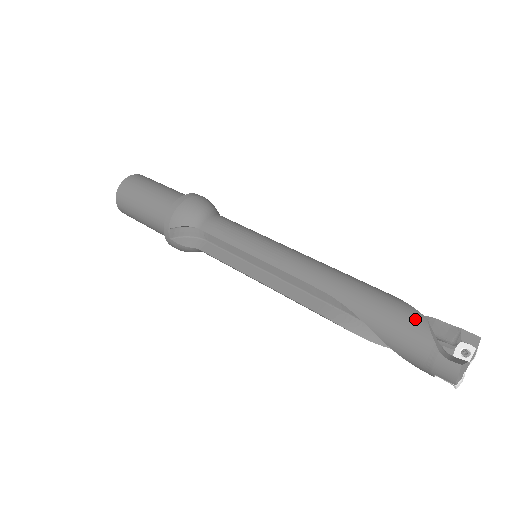
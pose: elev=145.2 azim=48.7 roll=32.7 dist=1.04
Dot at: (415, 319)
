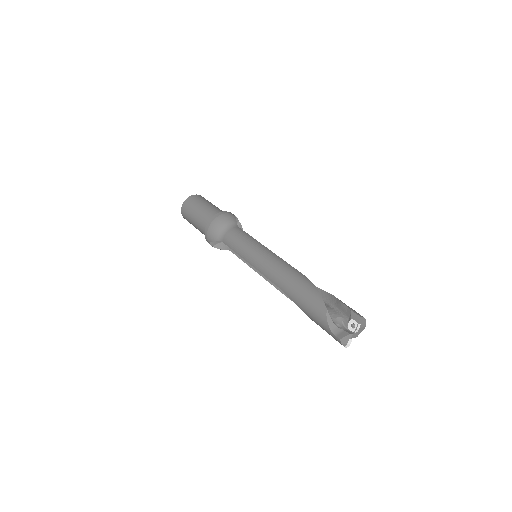
Dot at: (320, 310)
